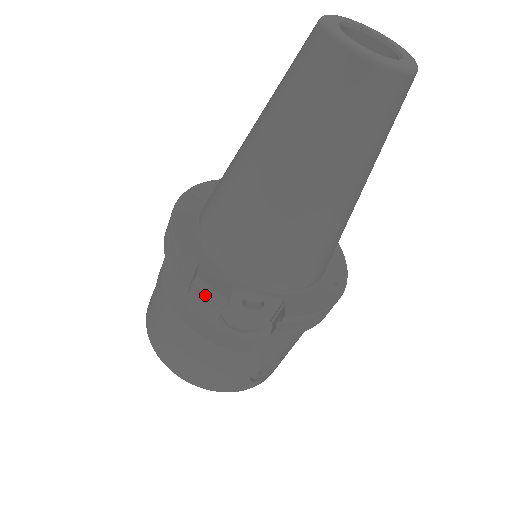
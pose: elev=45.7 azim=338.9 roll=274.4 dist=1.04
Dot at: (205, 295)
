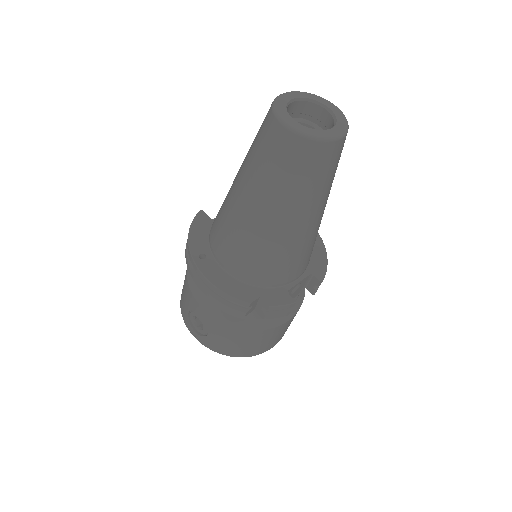
Dot at: (275, 310)
